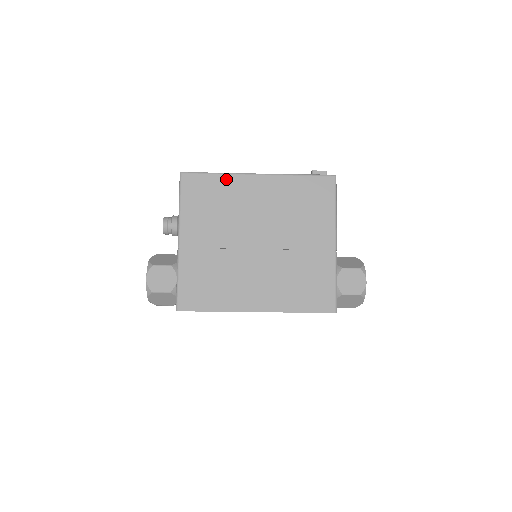
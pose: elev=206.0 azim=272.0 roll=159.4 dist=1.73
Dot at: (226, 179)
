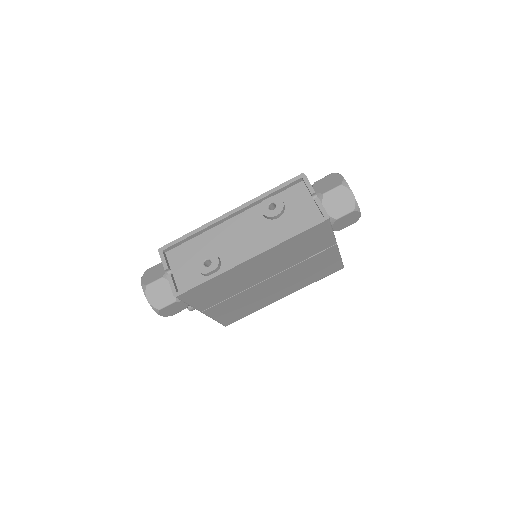
Dot at: occluded
